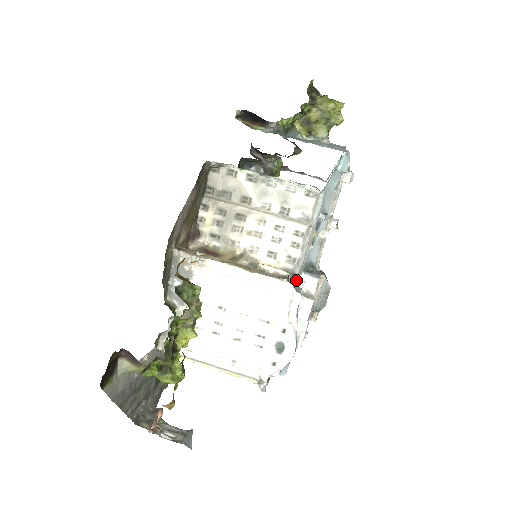
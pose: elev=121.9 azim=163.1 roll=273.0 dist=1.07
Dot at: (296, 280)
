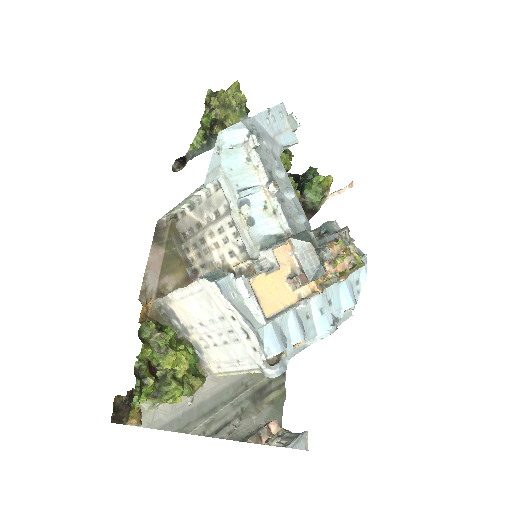
Dot at: (261, 261)
